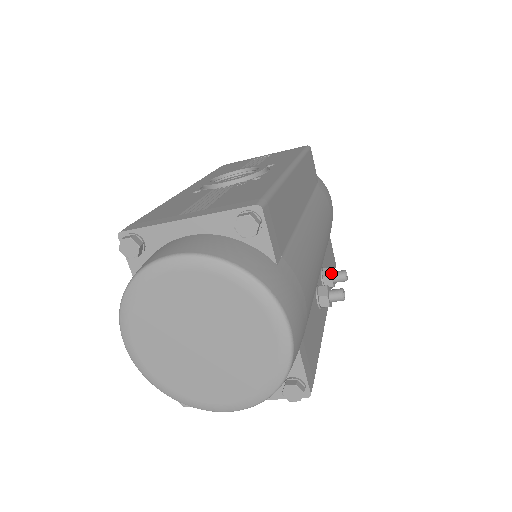
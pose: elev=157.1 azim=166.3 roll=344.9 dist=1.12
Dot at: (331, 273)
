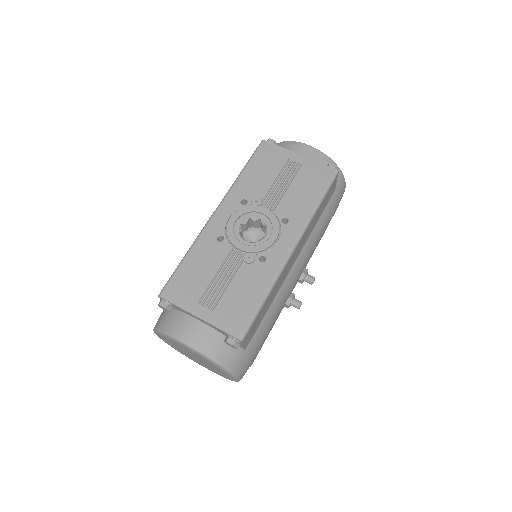
Dot at: (303, 279)
